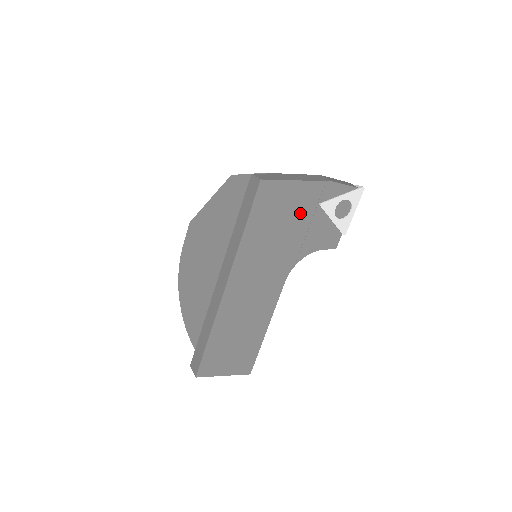
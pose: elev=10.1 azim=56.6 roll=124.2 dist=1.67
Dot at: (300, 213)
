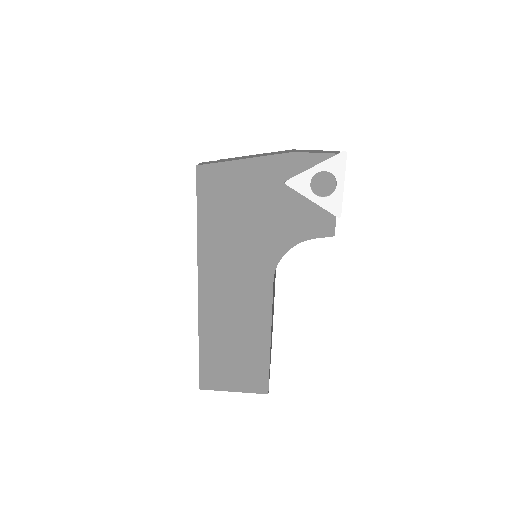
Dot at: (262, 197)
